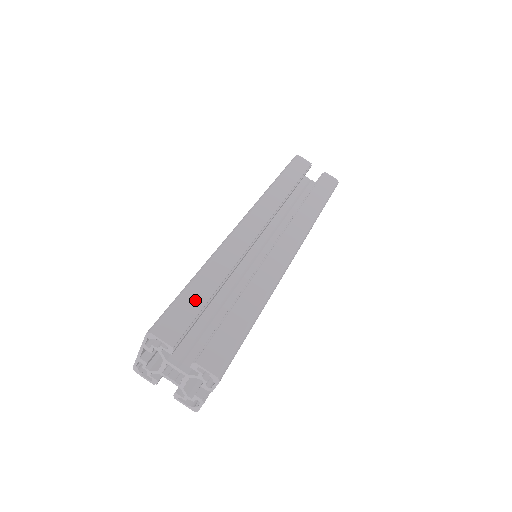
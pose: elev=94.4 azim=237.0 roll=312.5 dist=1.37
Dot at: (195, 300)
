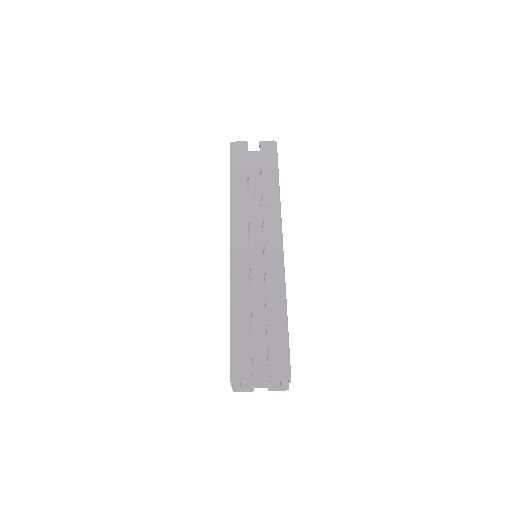
Dot at: (242, 336)
